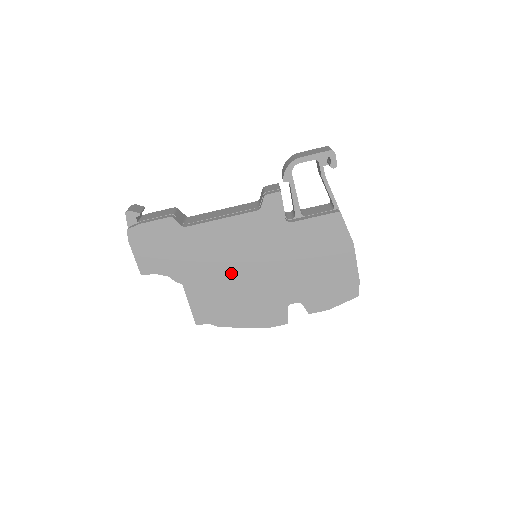
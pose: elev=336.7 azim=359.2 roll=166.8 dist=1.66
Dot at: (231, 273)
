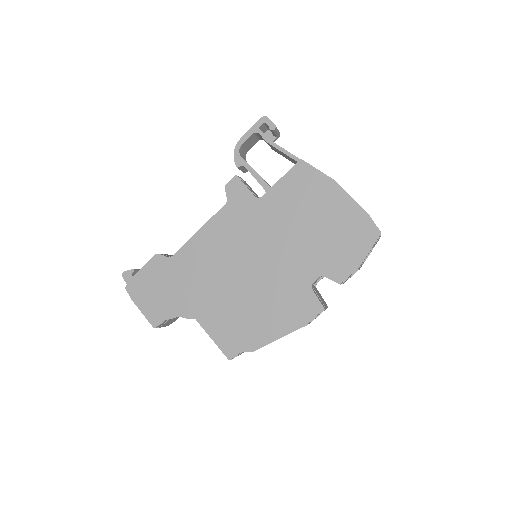
Dot at: (234, 281)
